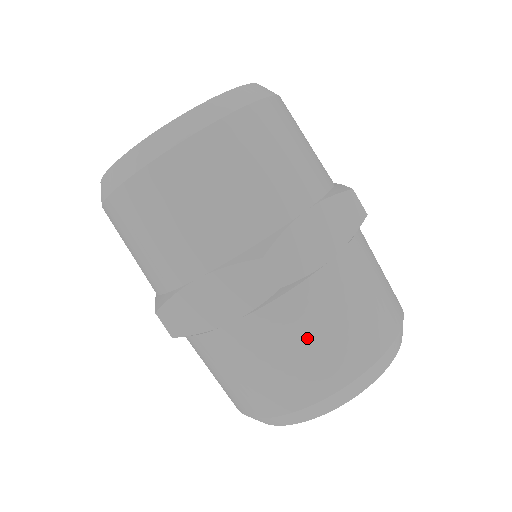
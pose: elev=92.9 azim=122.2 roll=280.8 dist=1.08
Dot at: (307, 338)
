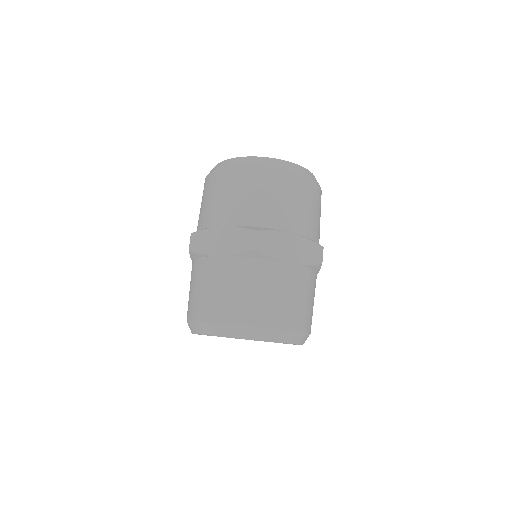
Dot at: (250, 287)
